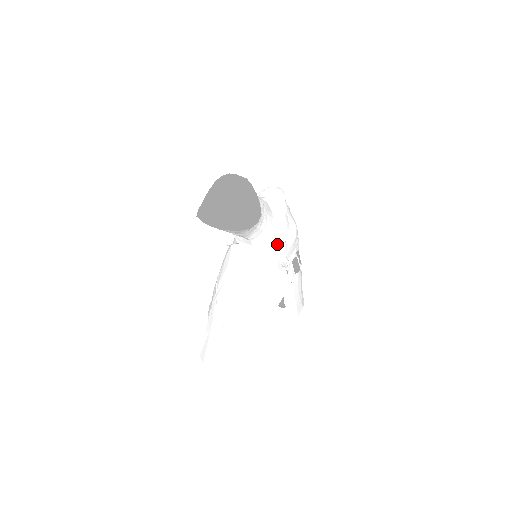
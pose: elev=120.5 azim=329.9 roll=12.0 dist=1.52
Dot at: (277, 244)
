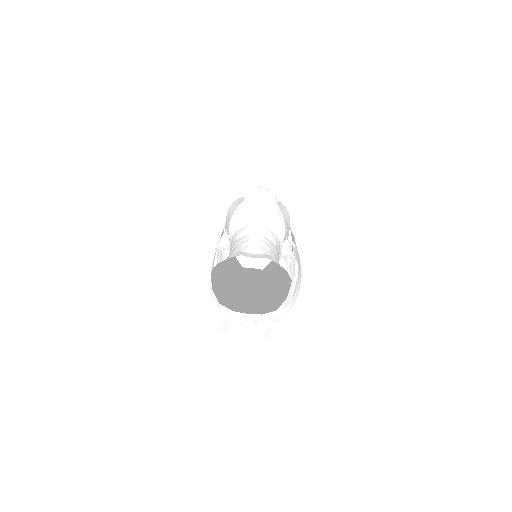
Dot at: occluded
